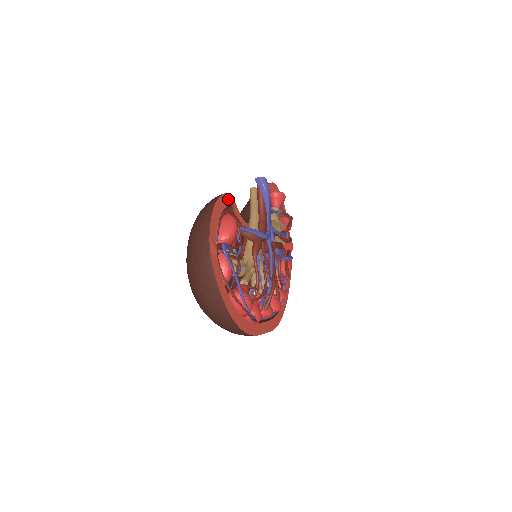
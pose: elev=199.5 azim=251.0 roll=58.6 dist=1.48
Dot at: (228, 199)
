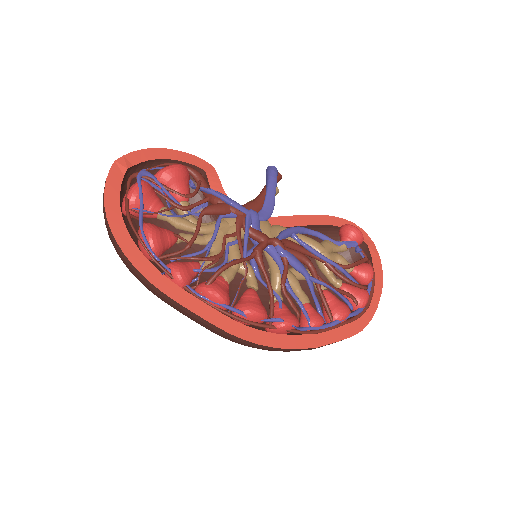
Dot at: (200, 163)
